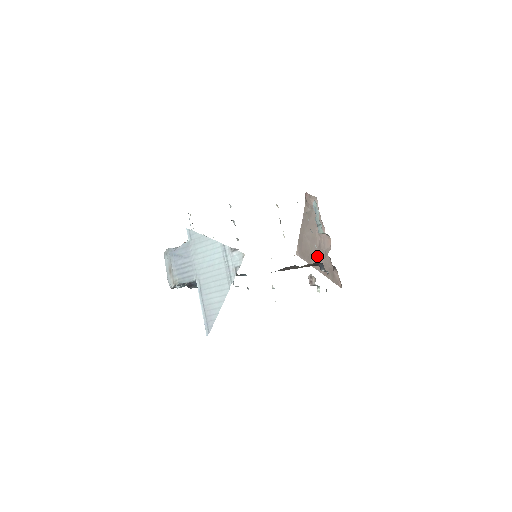
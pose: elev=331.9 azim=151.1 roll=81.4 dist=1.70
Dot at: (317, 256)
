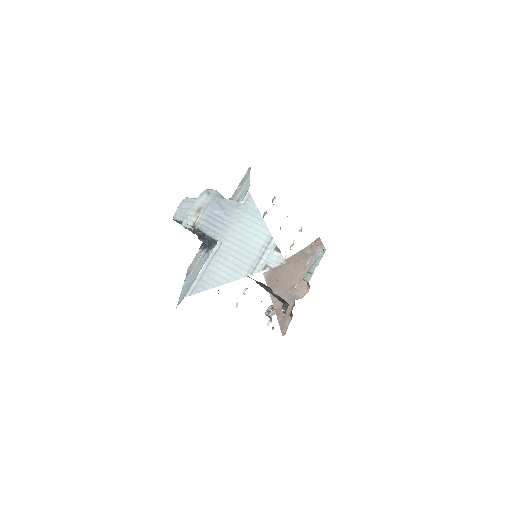
Dot at: (283, 292)
